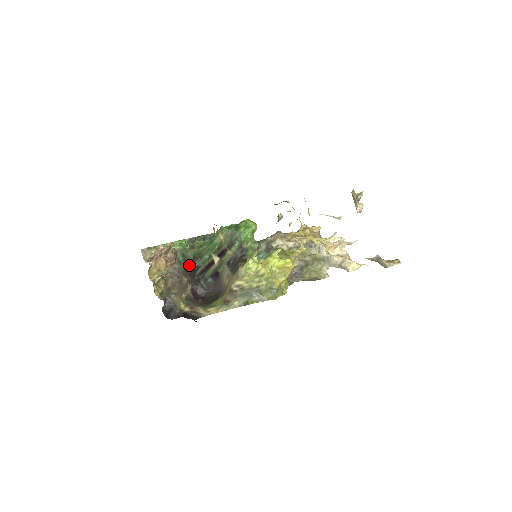
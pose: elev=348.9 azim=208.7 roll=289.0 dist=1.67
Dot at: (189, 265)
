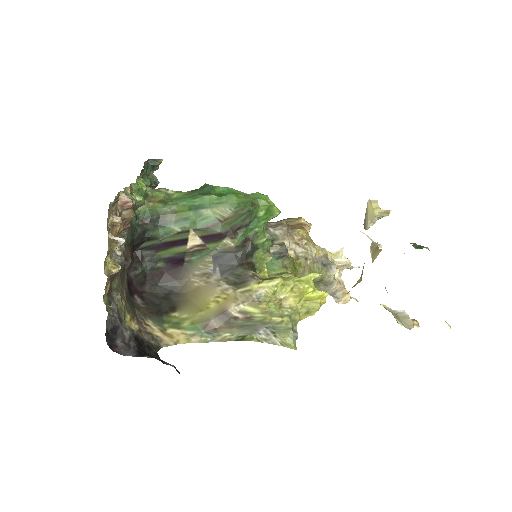
Dot at: (139, 233)
